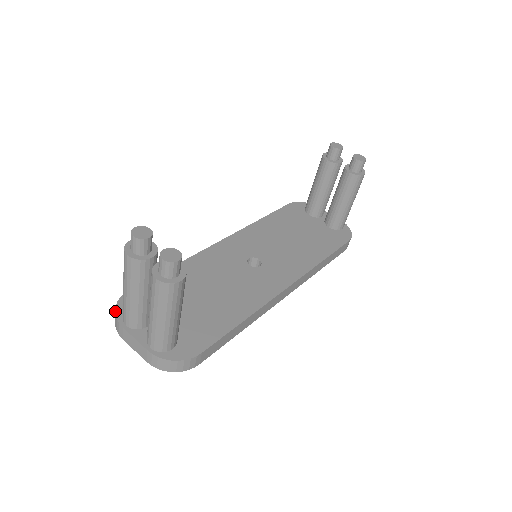
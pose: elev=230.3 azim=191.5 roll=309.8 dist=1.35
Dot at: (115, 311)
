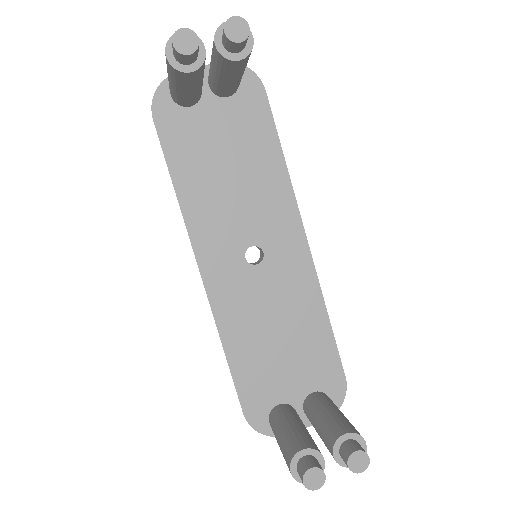
Dot at: occluded
